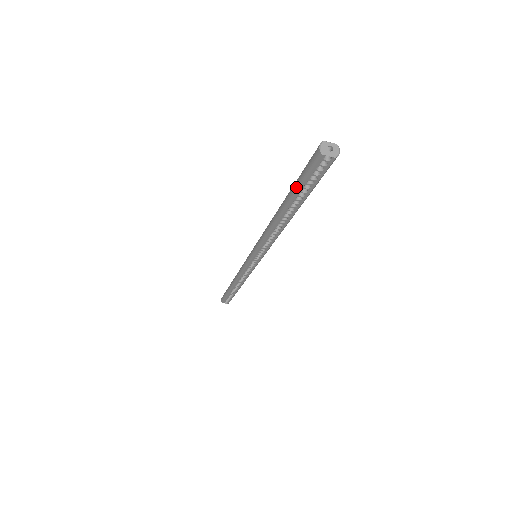
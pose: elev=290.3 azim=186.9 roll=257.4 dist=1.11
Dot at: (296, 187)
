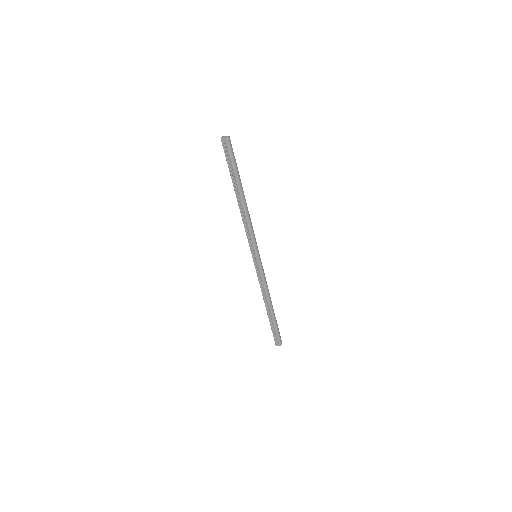
Dot at: (229, 169)
